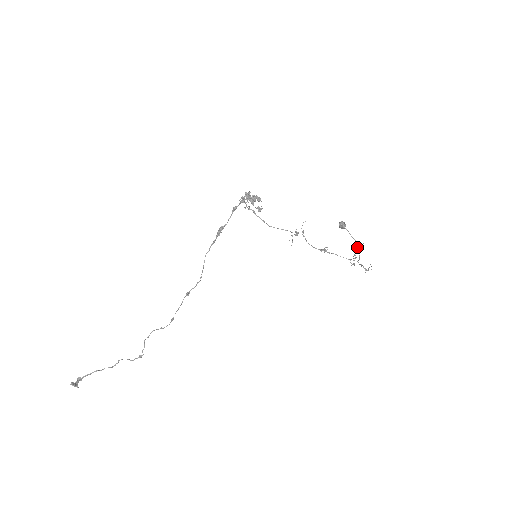
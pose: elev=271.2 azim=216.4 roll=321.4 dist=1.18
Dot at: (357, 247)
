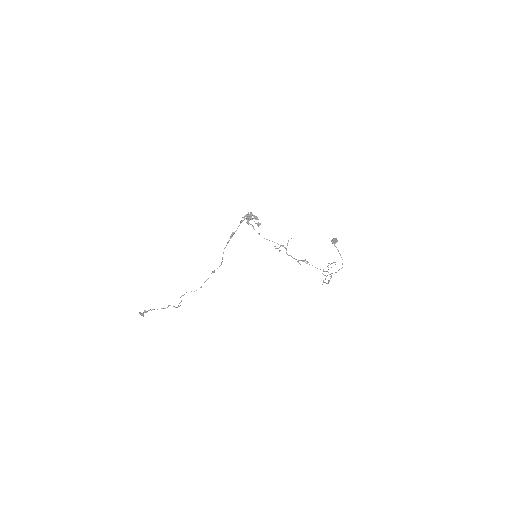
Dot at: (332, 263)
